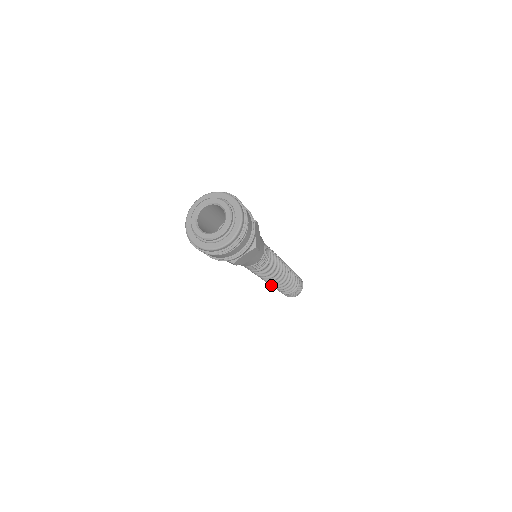
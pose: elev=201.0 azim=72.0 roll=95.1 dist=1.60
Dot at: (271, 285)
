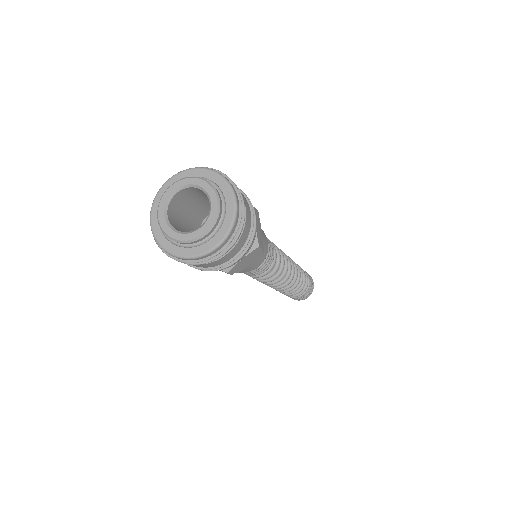
Dot at: occluded
